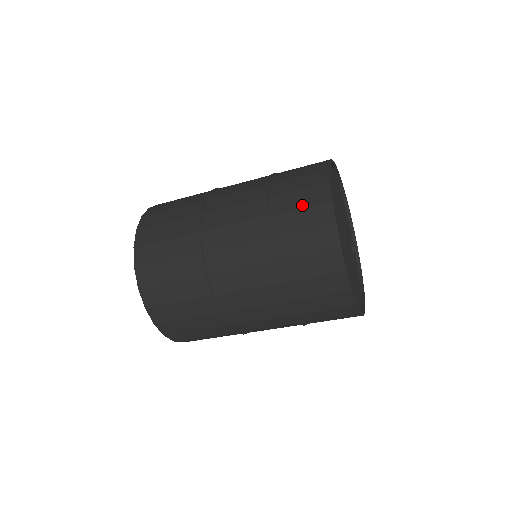
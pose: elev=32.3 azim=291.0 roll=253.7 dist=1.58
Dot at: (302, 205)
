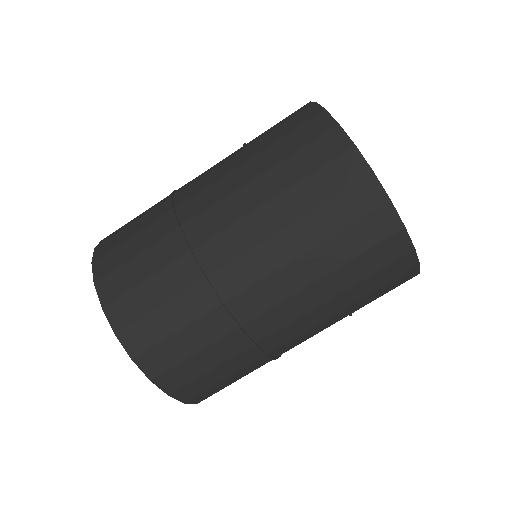
Dot at: occluded
